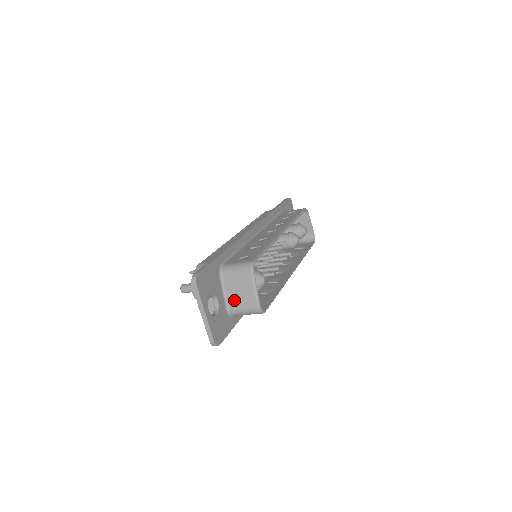
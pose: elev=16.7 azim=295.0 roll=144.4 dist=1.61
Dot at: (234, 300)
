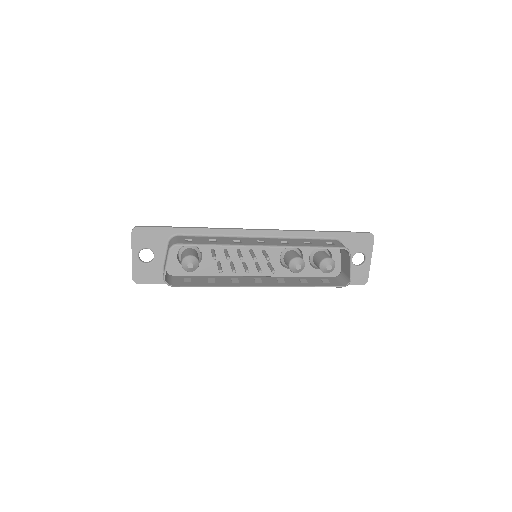
Dot at: occluded
